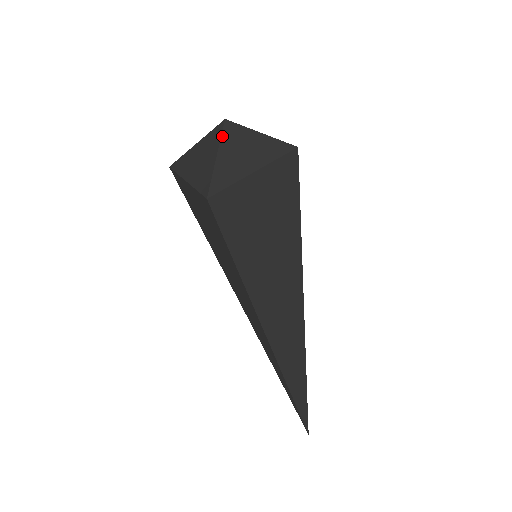
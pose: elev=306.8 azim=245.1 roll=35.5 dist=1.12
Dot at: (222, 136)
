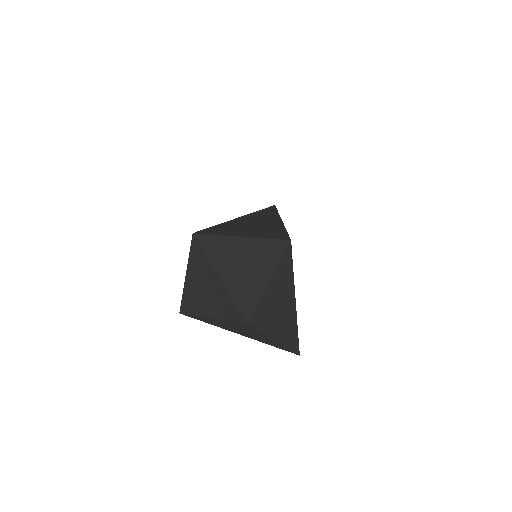
Dot at: (229, 321)
